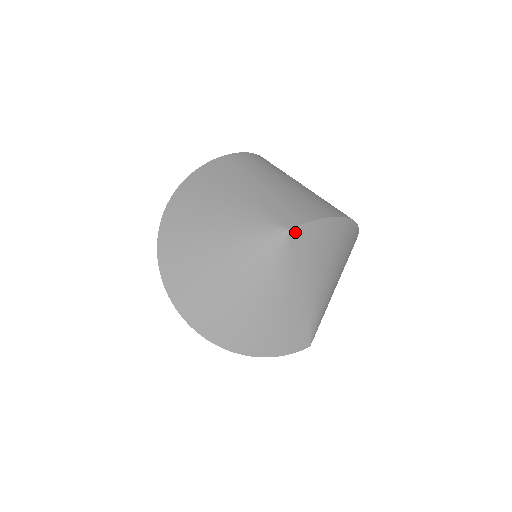
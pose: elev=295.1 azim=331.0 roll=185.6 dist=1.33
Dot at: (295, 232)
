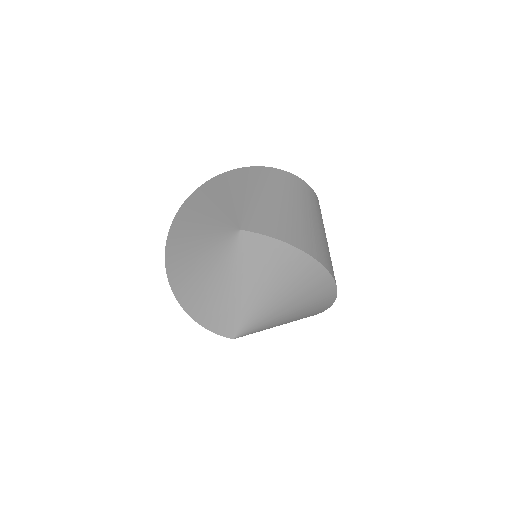
Dot at: (245, 235)
